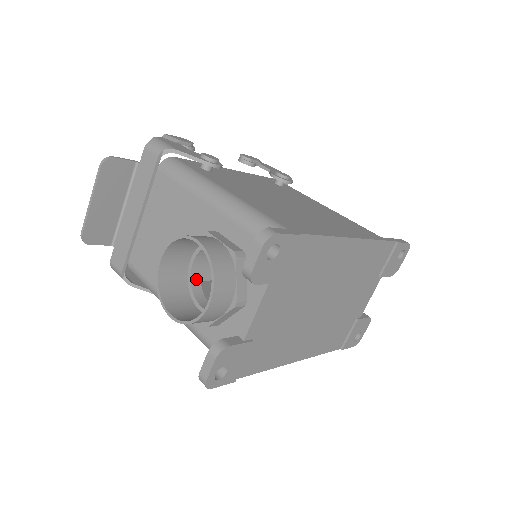
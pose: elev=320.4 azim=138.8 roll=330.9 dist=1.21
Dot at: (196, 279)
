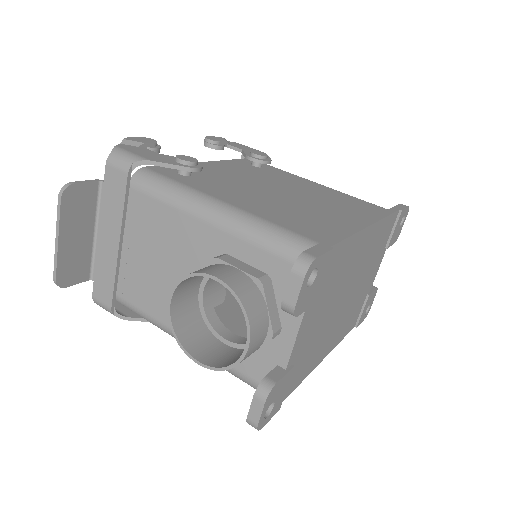
Dot at: (209, 307)
